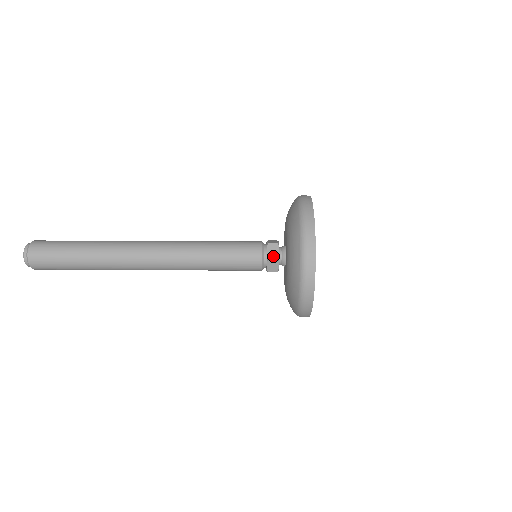
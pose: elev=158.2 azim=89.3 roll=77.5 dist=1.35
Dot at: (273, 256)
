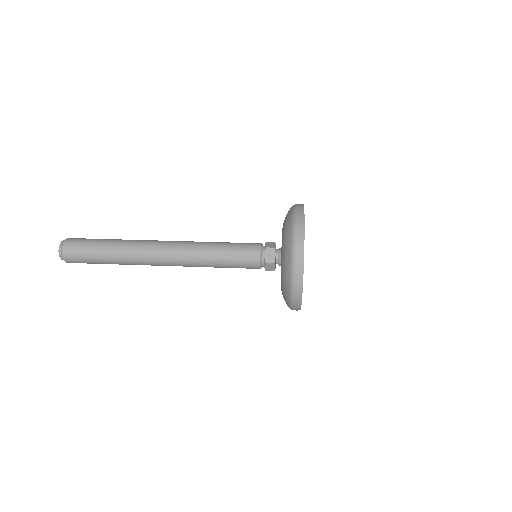
Dot at: (270, 246)
